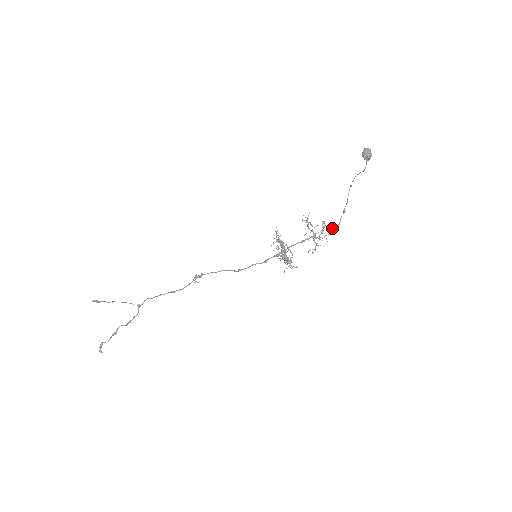
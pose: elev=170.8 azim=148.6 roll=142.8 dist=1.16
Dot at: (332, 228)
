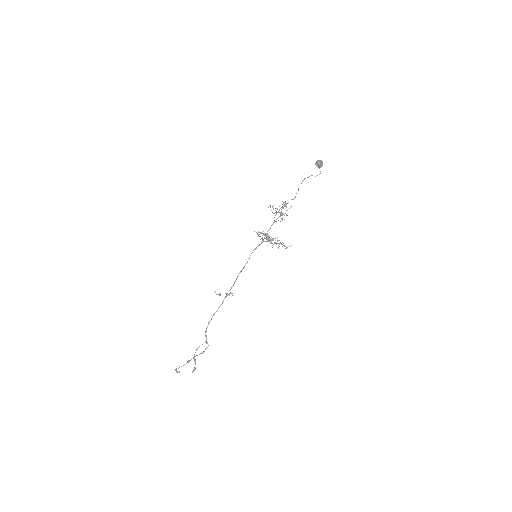
Dot at: occluded
